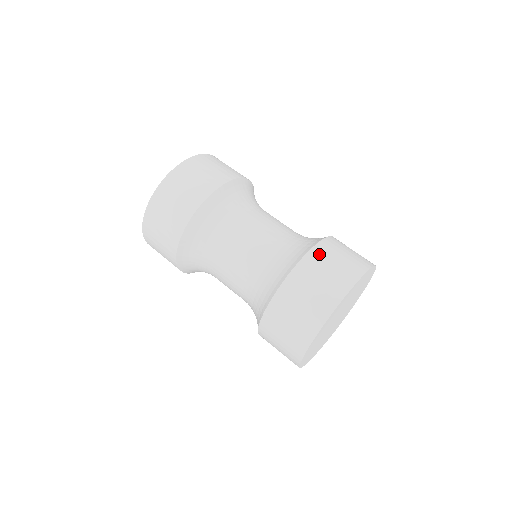
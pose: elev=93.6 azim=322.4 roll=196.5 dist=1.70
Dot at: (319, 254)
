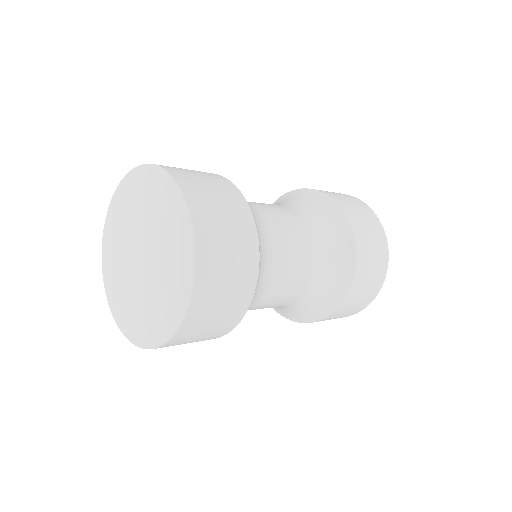
Dot at: (336, 197)
